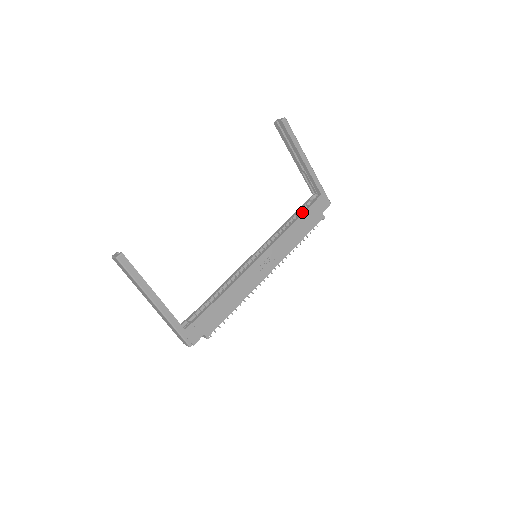
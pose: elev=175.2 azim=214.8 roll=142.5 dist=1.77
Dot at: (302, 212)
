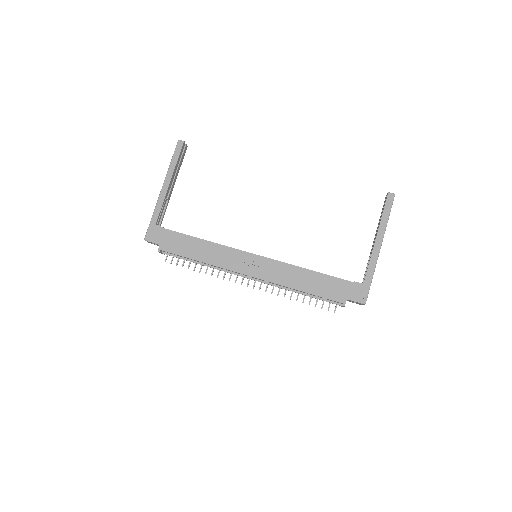
Dot at: (329, 275)
